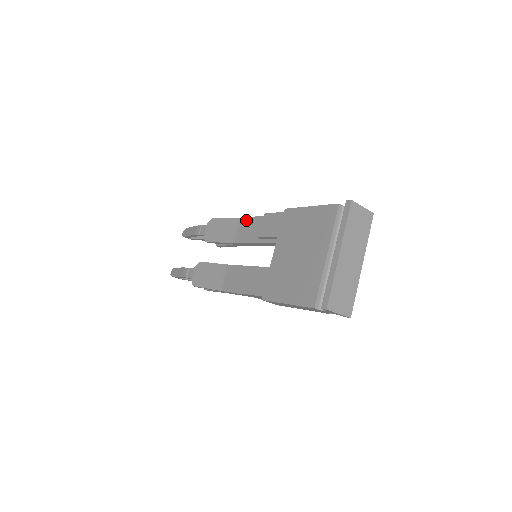
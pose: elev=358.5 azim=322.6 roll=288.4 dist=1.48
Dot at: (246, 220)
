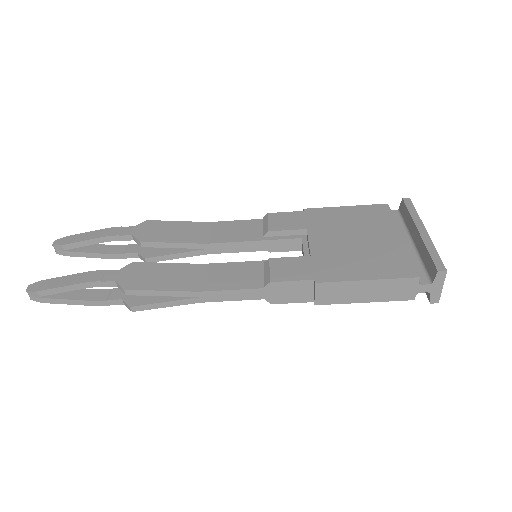
Dot at: (224, 223)
